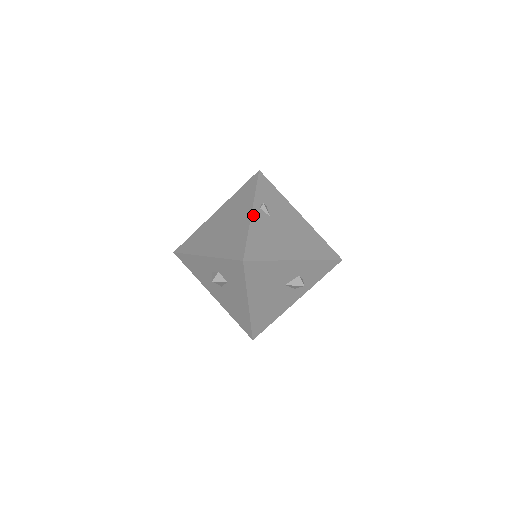
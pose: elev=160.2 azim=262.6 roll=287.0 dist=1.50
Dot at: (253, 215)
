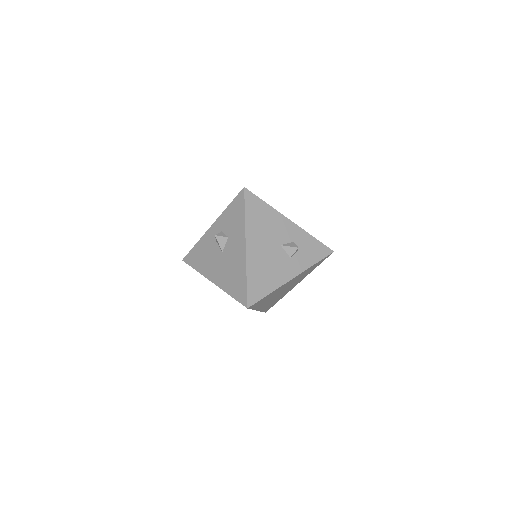
Dot at: occluded
